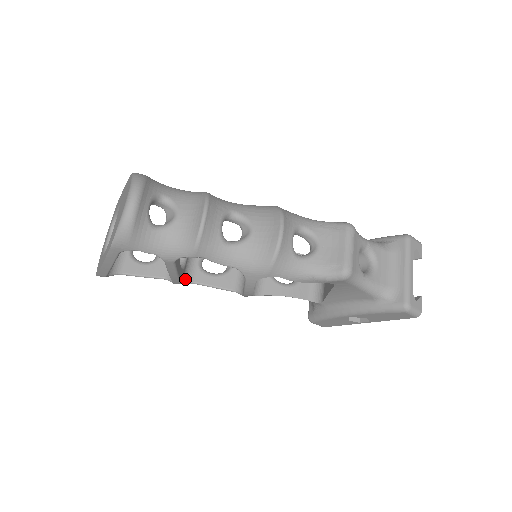
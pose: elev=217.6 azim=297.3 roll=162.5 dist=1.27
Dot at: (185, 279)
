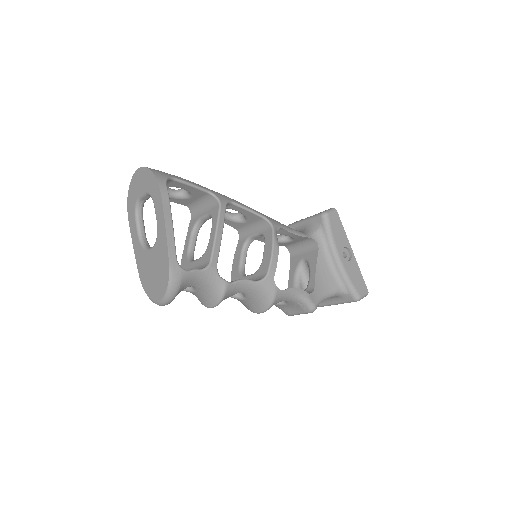
Dot at: occluded
